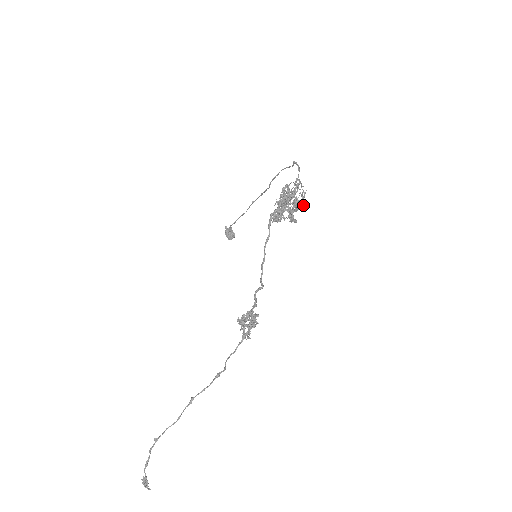
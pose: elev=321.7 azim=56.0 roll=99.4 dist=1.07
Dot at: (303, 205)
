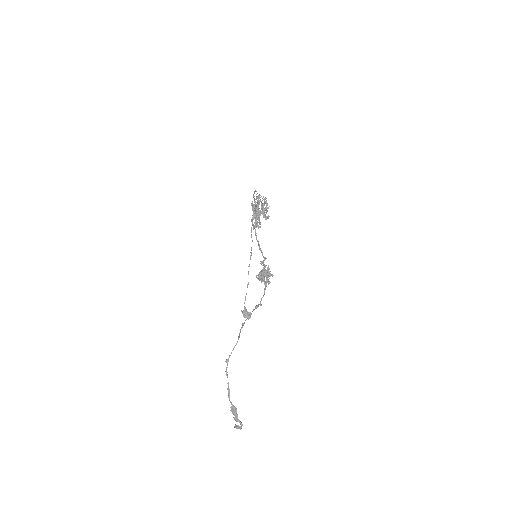
Dot at: occluded
